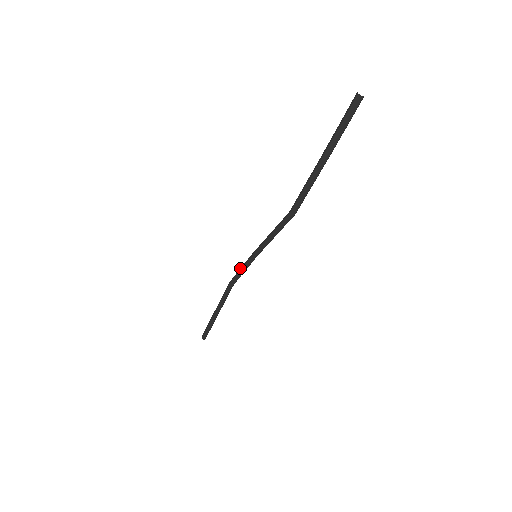
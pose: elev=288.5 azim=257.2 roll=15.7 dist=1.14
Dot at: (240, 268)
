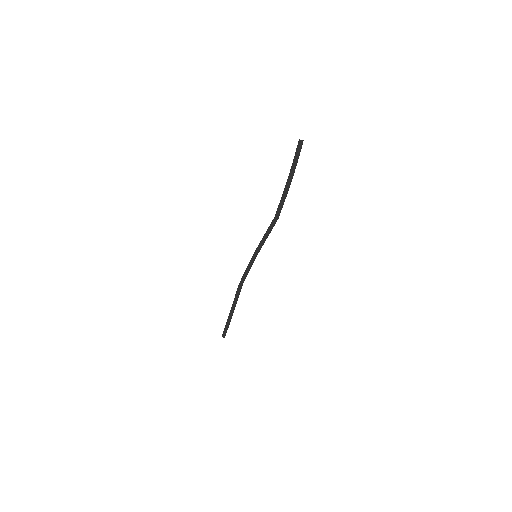
Dot at: (246, 270)
